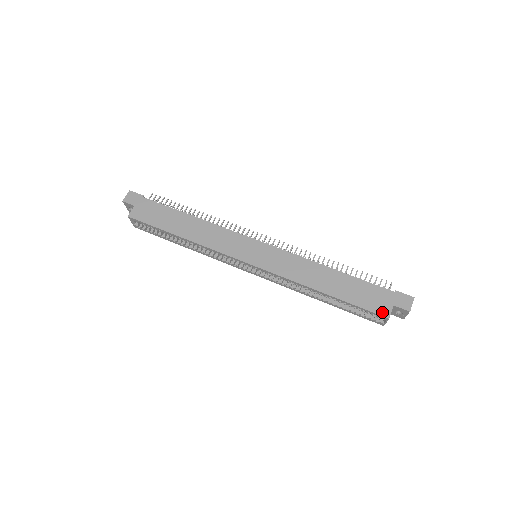
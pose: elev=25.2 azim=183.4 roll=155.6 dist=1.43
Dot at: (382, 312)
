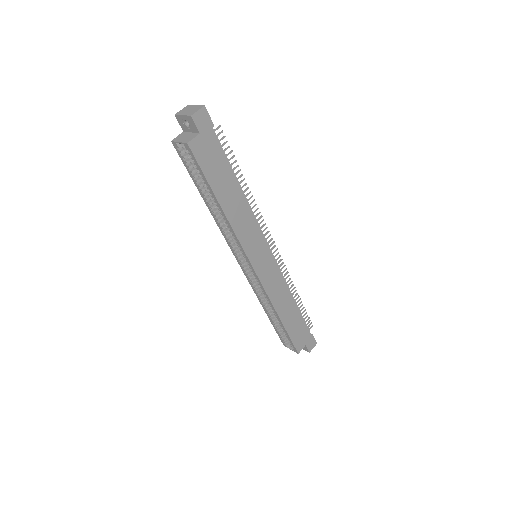
Dot at: (298, 348)
